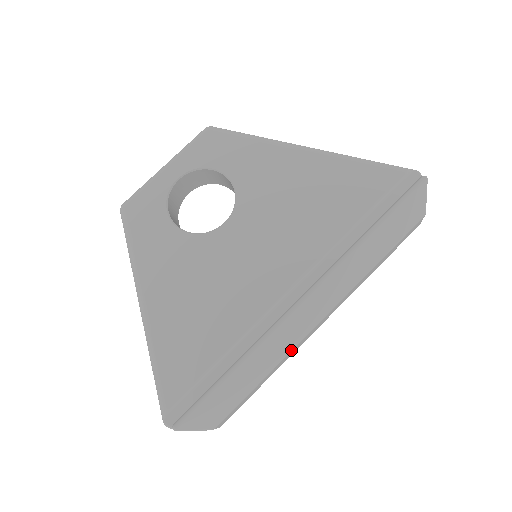
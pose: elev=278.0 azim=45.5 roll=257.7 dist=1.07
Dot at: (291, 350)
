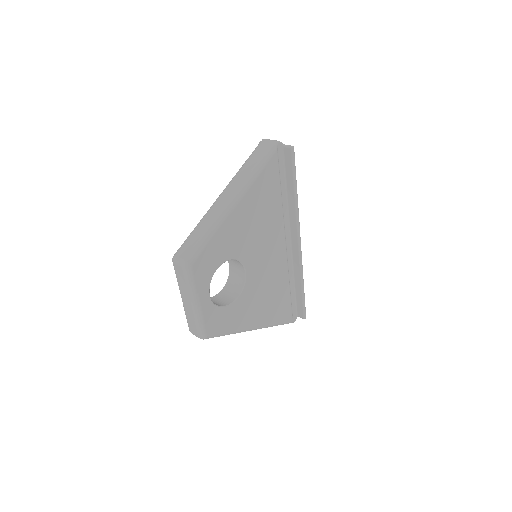
Dot at: occluded
